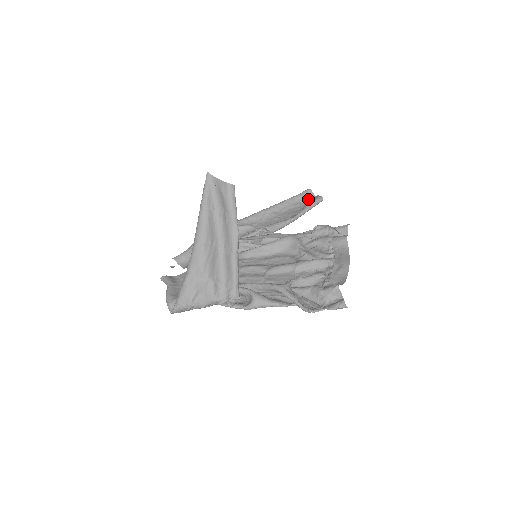
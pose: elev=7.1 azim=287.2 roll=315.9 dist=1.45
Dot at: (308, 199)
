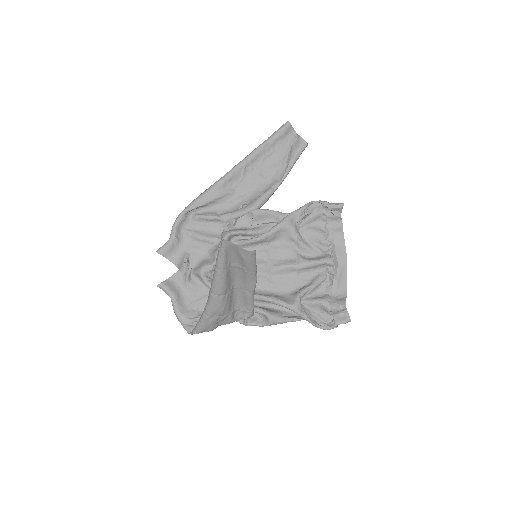
Dot at: (288, 138)
